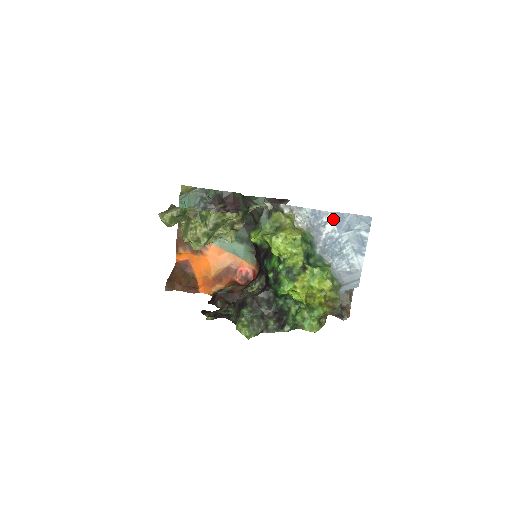
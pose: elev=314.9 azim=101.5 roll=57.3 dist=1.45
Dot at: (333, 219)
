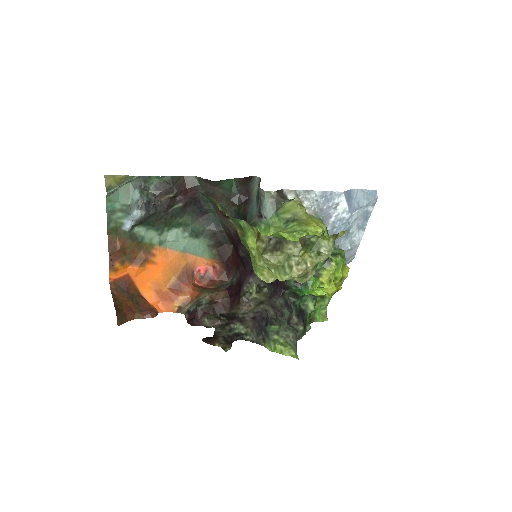
Dot at: (346, 199)
